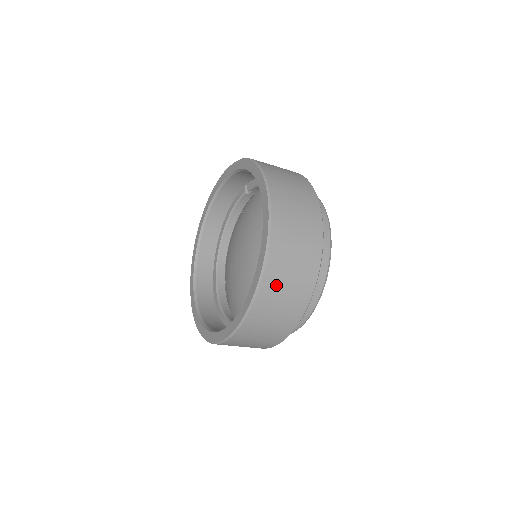
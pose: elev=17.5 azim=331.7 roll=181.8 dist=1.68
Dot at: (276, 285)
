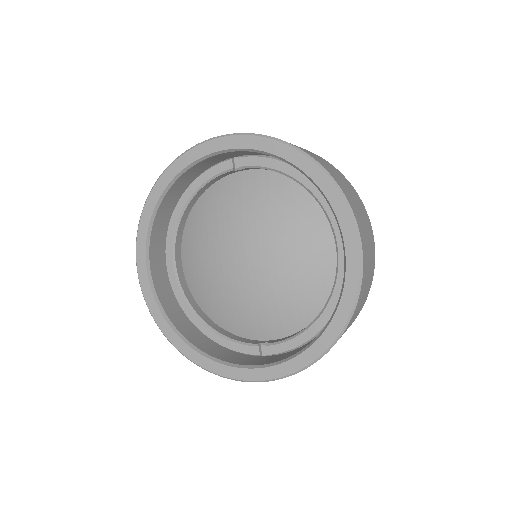
Dot at: (353, 318)
